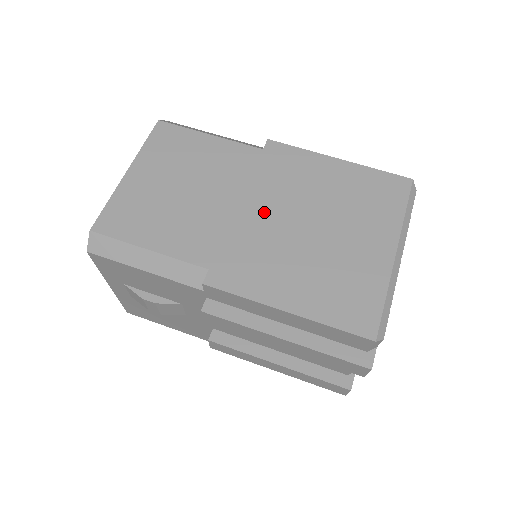
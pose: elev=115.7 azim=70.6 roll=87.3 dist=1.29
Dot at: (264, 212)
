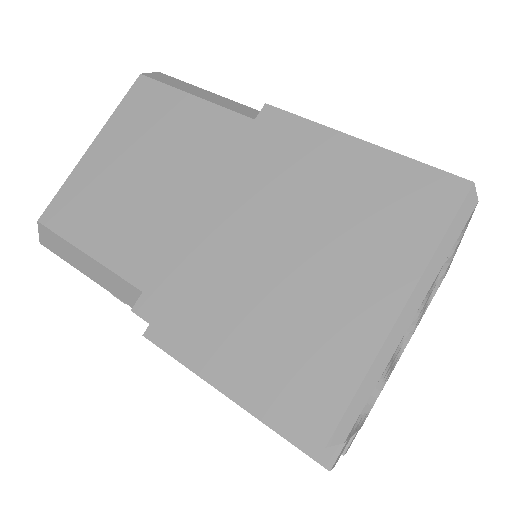
Dot at: (230, 218)
